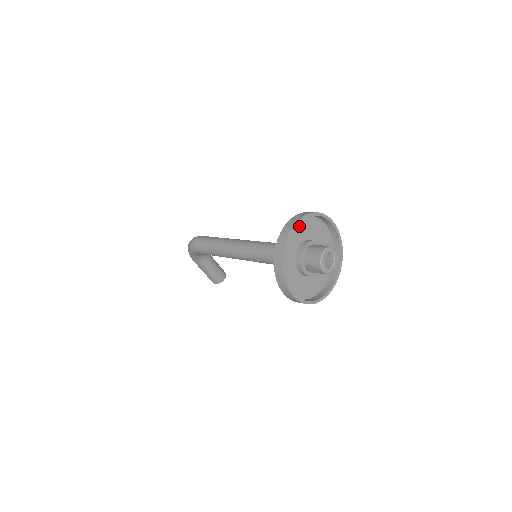
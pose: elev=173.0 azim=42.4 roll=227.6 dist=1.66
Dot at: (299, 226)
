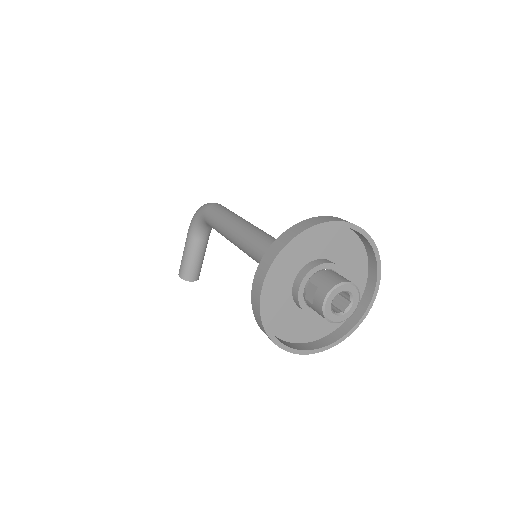
Dot at: (346, 240)
